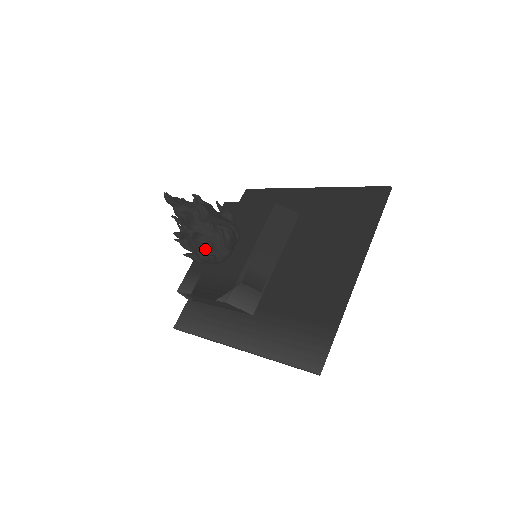
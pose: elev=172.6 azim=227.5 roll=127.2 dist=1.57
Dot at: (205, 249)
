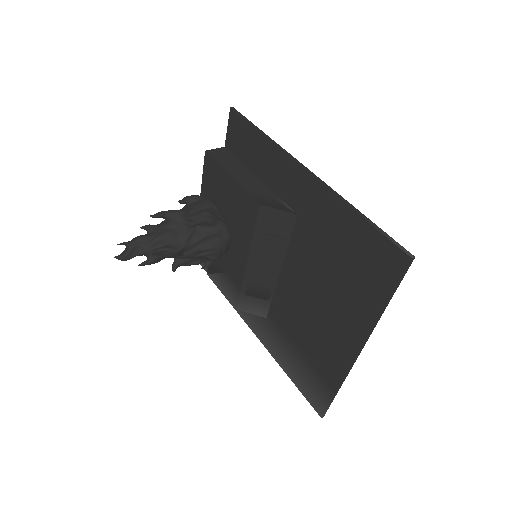
Dot at: occluded
